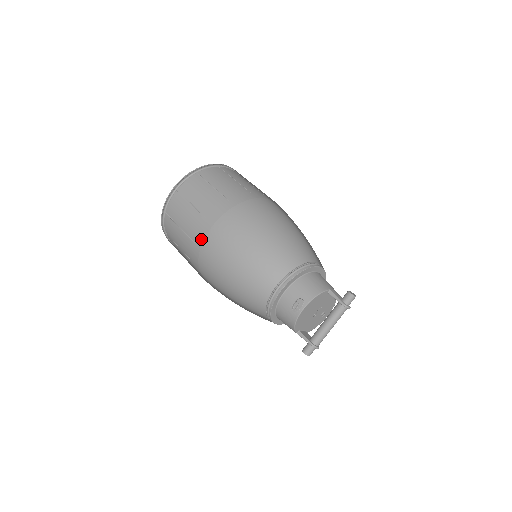
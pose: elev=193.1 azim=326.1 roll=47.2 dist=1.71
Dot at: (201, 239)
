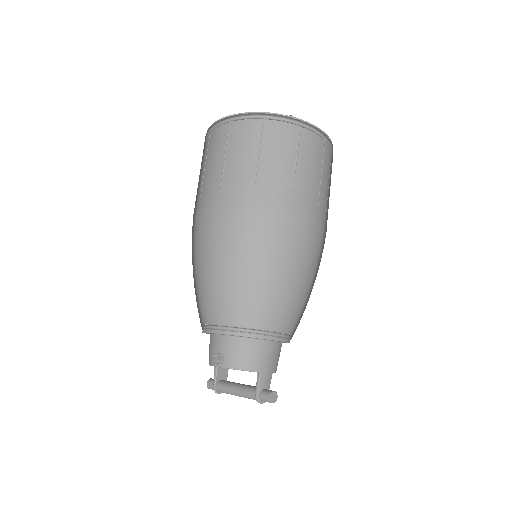
Dot at: (203, 205)
